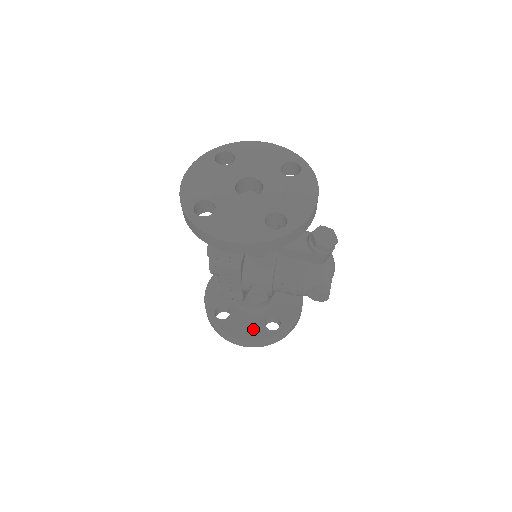
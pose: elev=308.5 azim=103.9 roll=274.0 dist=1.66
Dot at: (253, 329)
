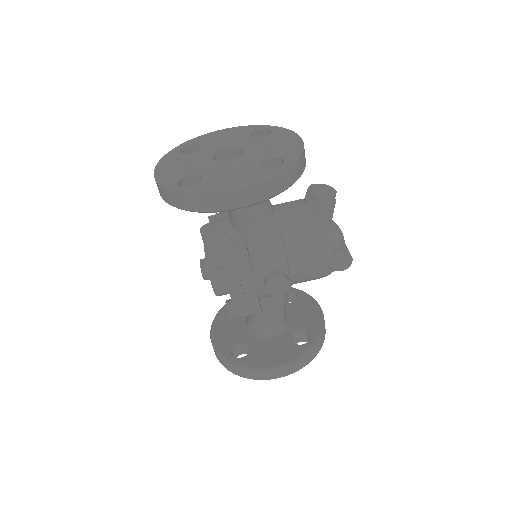
Dot at: (283, 351)
